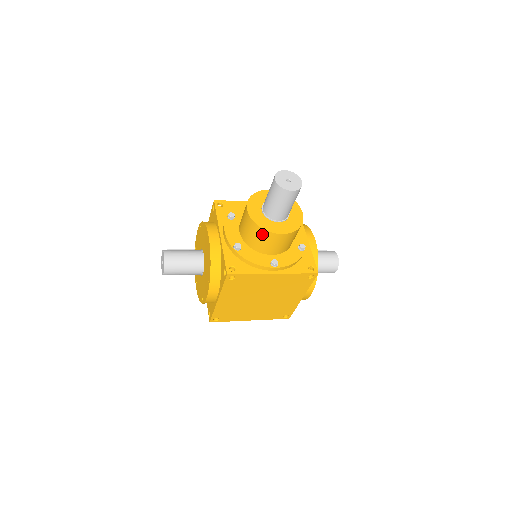
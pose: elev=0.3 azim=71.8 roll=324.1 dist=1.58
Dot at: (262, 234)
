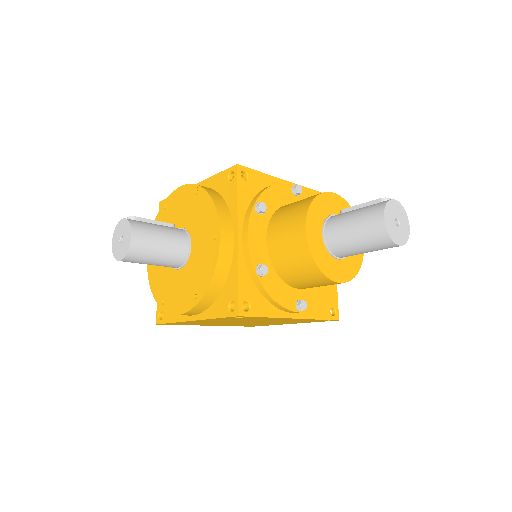
Dot at: (312, 273)
